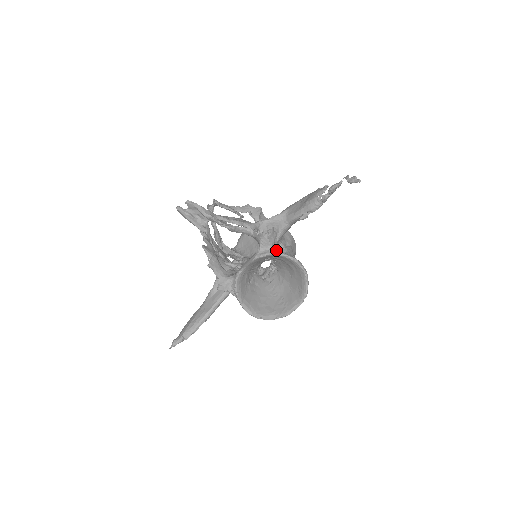
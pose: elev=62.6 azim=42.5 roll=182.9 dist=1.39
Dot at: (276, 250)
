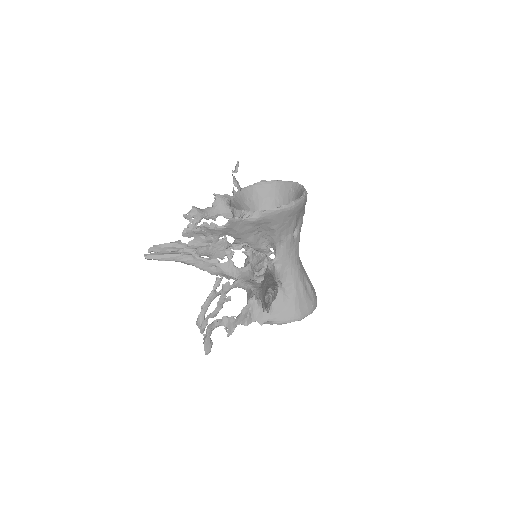
Dot at: occluded
